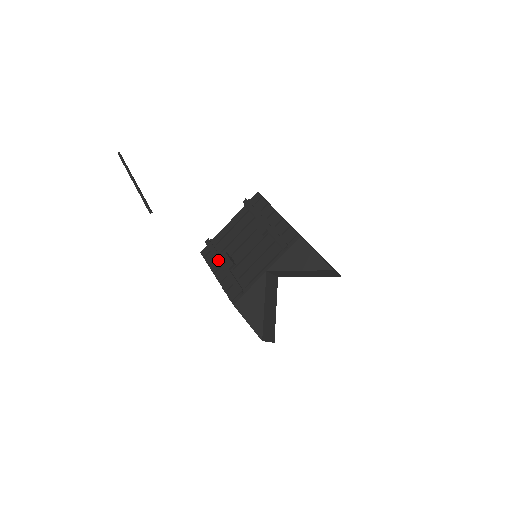
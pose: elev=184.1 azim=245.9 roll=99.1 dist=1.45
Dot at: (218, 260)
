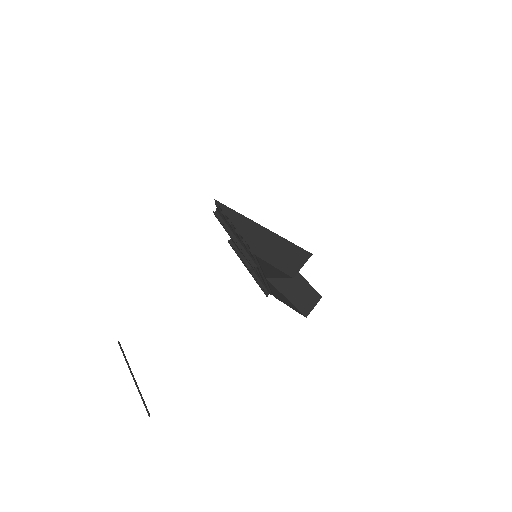
Dot at: occluded
